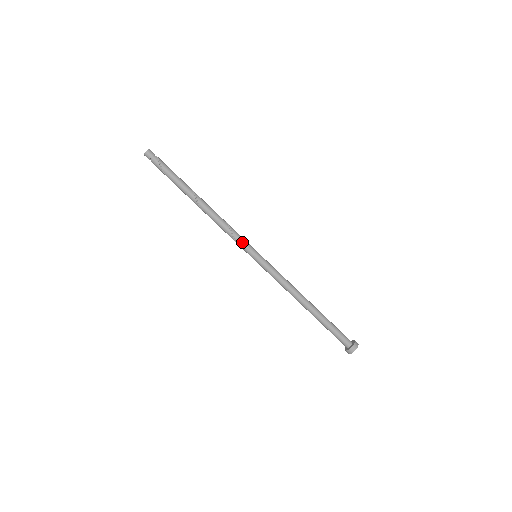
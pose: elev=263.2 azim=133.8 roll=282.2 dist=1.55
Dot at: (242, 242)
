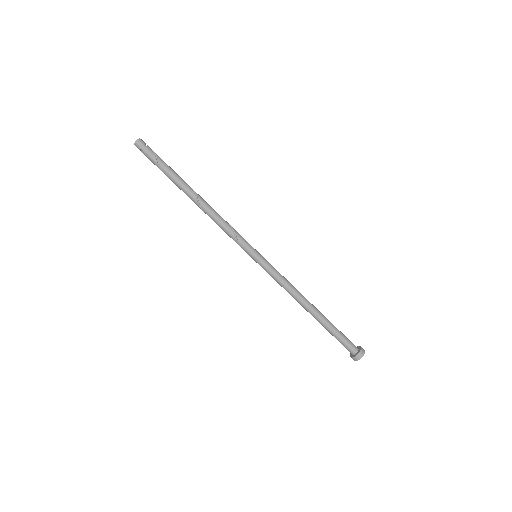
Dot at: (243, 238)
